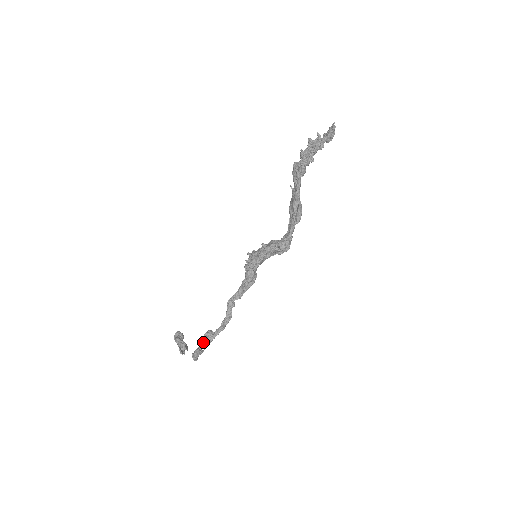
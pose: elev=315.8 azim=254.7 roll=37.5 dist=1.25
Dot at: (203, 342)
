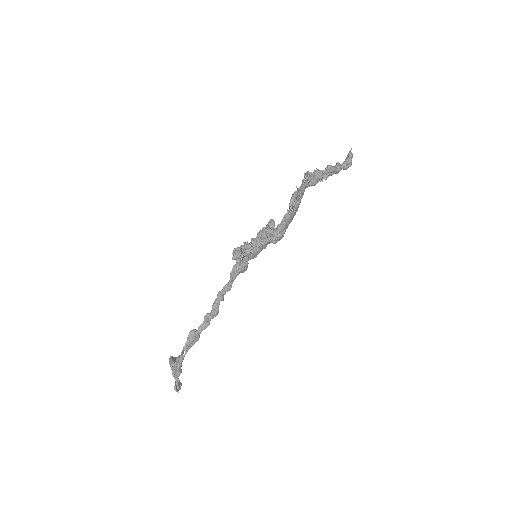
Dot at: (186, 342)
